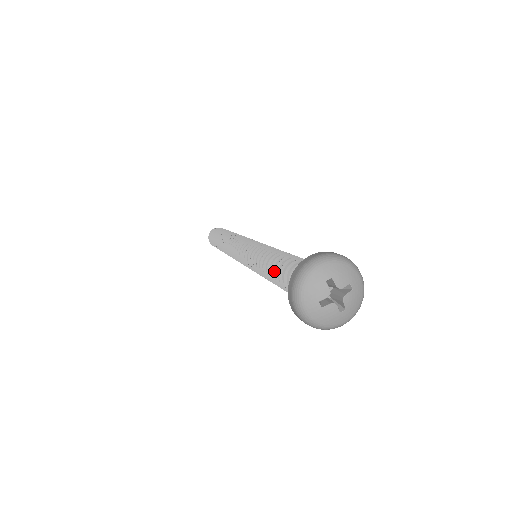
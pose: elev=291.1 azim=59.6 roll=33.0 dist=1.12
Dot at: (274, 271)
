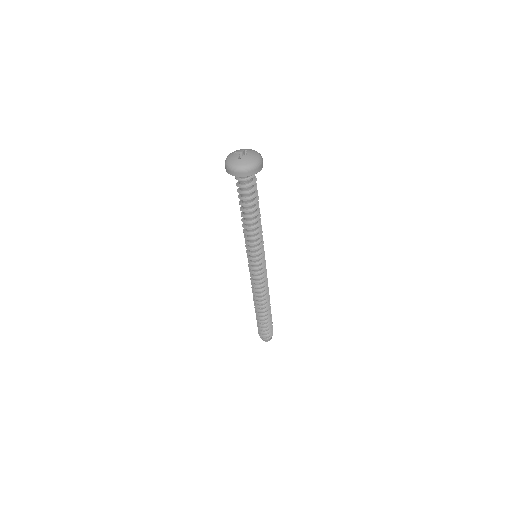
Dot at: occluded
